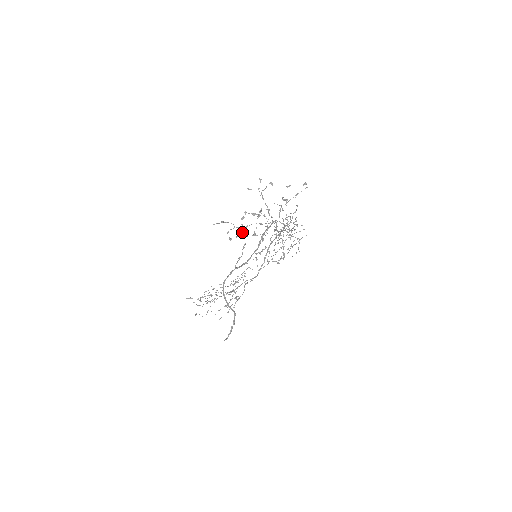
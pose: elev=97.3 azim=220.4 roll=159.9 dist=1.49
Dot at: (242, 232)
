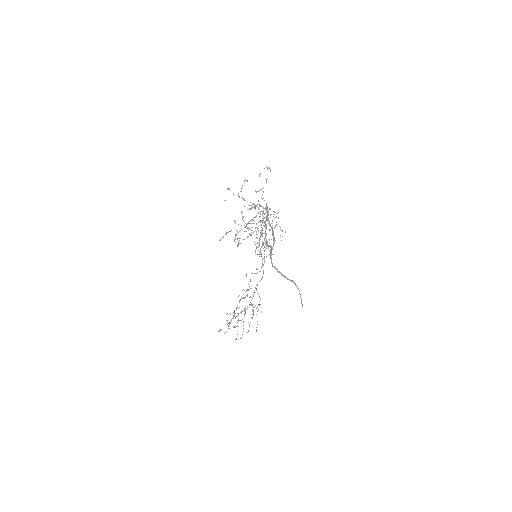
Dot at: (249, 228)
